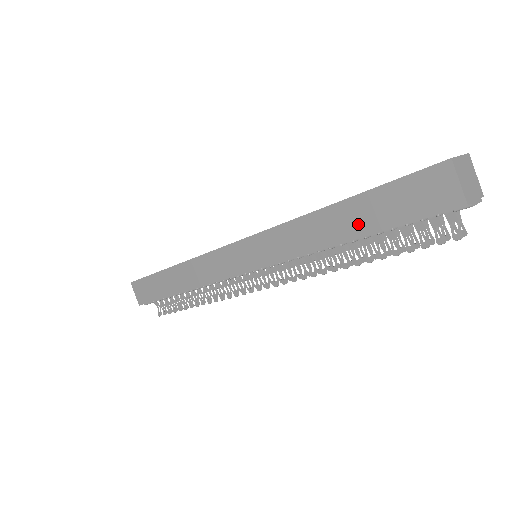
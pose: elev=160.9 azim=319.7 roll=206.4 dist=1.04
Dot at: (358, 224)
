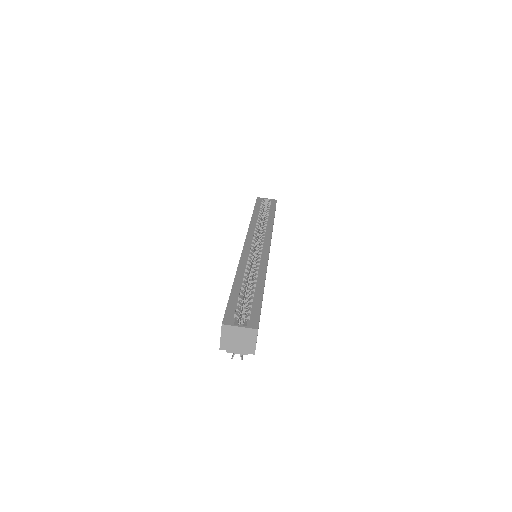
Dot at: occluded
